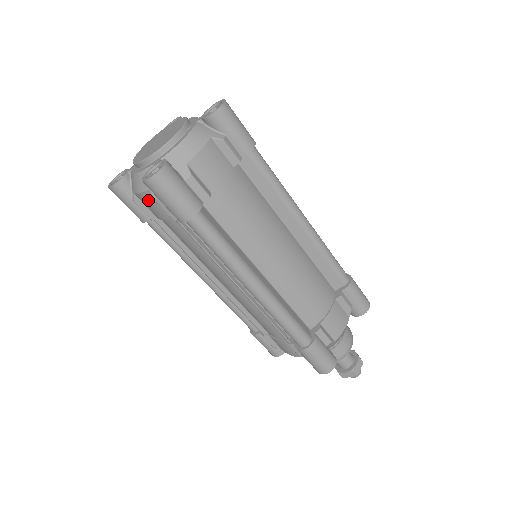
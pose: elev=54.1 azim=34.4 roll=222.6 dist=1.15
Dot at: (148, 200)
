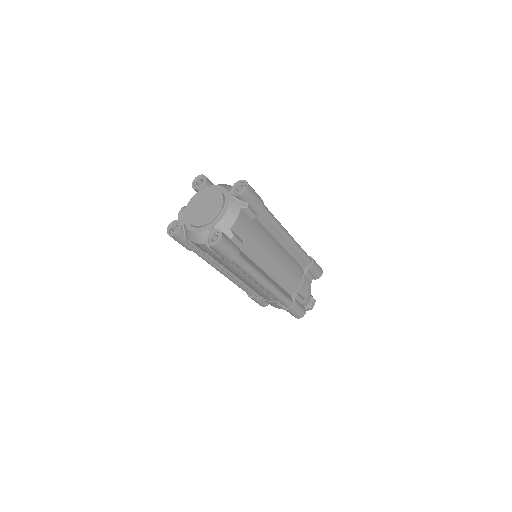
Dot at: (202, 247)
